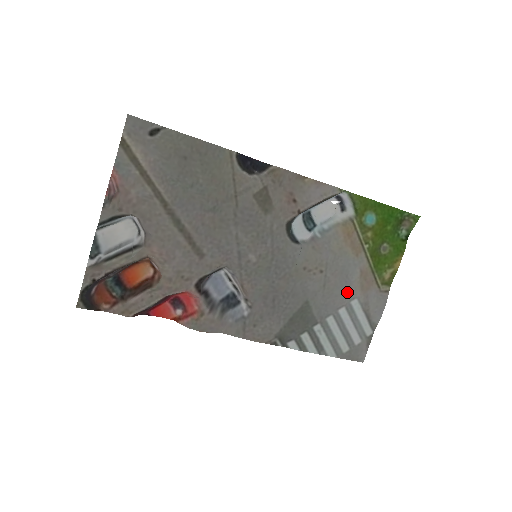
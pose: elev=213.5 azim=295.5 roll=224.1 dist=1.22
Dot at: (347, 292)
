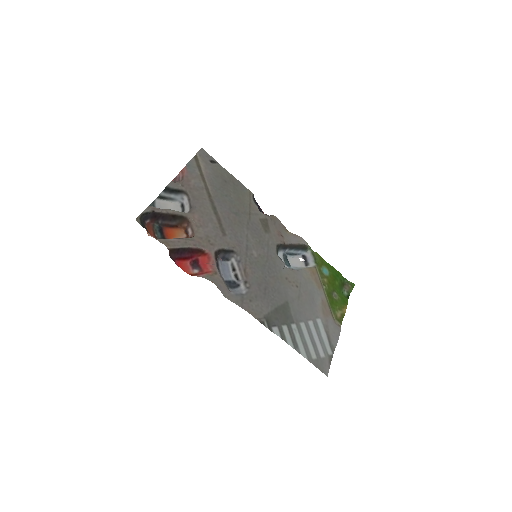
Dot at: (314, 310)
